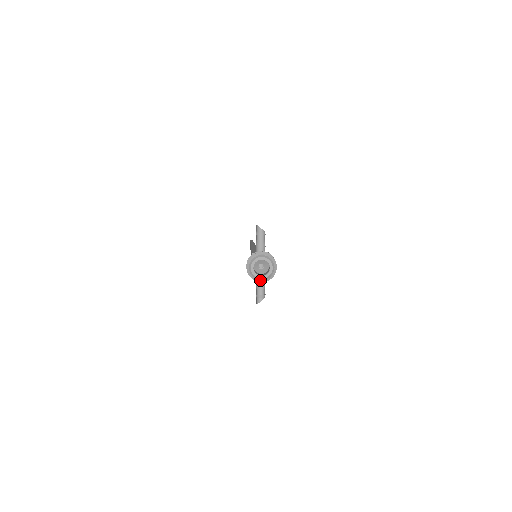
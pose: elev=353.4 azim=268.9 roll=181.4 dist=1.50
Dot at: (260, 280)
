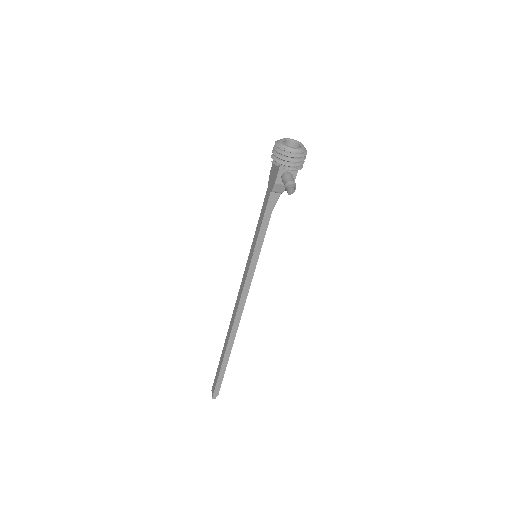
Dot at: (292, 152)
